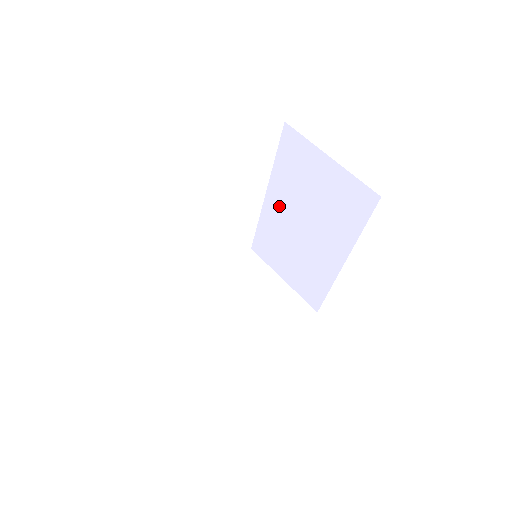
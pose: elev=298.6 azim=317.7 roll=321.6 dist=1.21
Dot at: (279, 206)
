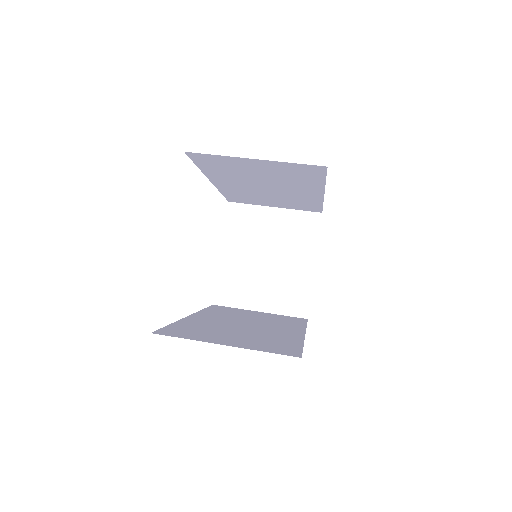
Dot at: (231, 184)
